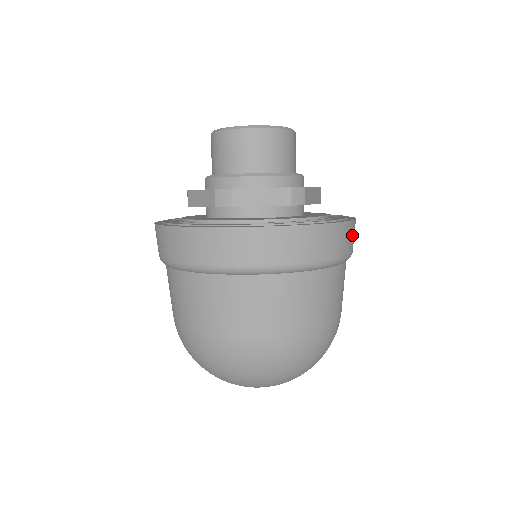
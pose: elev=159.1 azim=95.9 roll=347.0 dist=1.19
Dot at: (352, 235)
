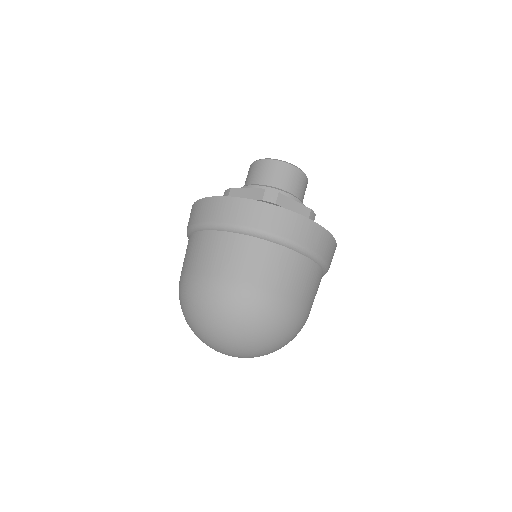
Dot at: occluded
